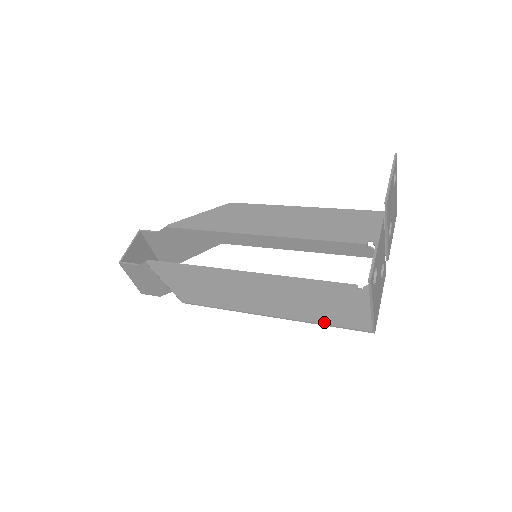
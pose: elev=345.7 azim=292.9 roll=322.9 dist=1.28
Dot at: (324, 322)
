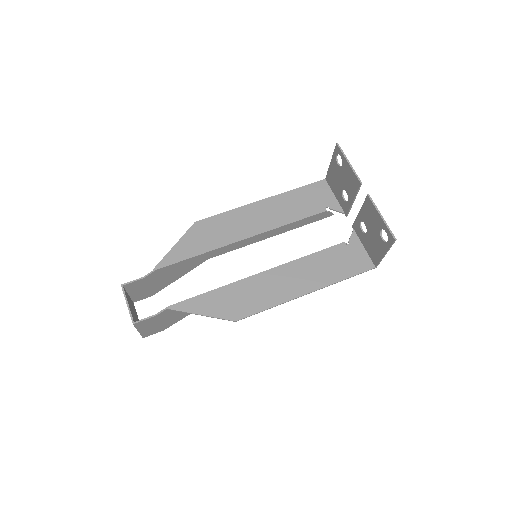
Dot at: (345, 277)
